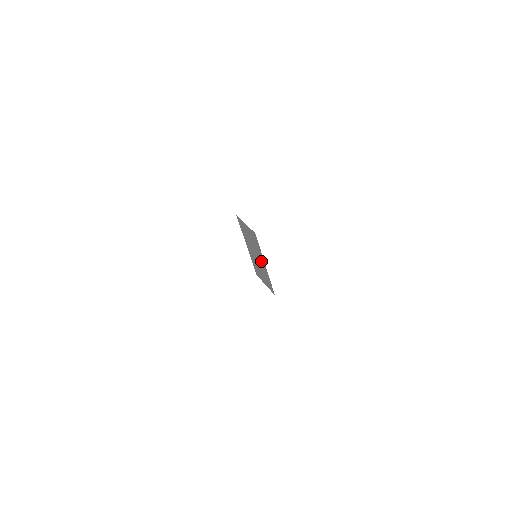
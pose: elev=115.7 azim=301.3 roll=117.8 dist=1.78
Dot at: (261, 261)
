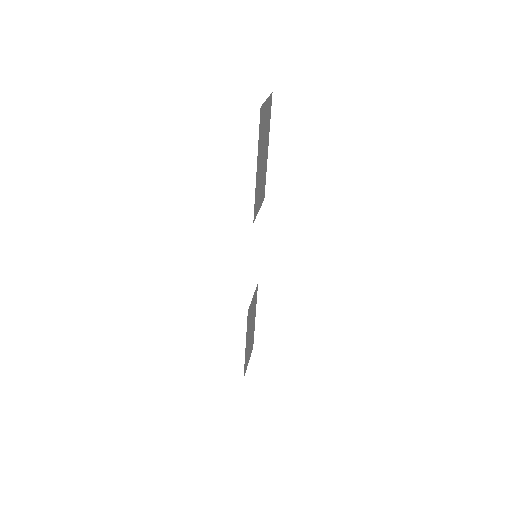
Dot at: occluded
